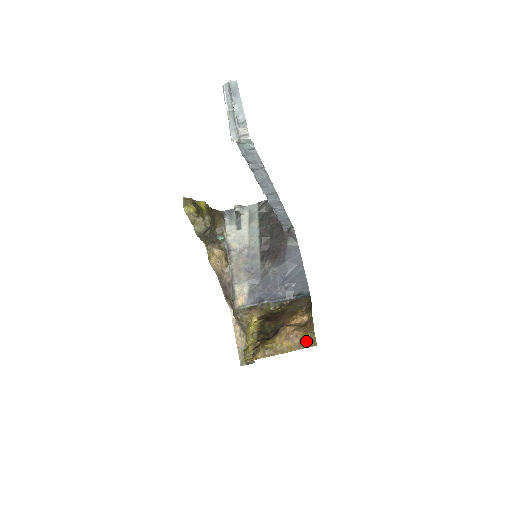
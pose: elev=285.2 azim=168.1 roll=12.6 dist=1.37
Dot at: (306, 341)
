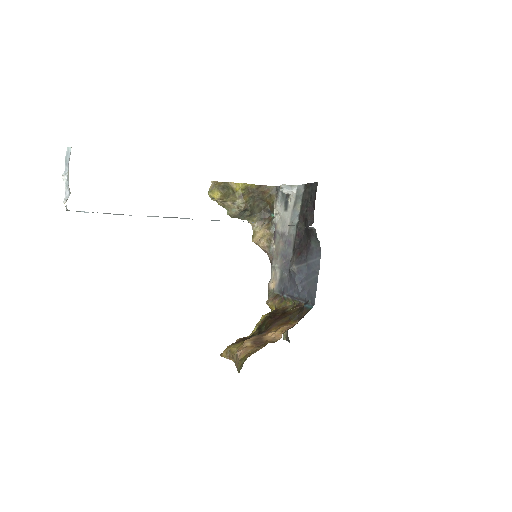
Dot at: (240, 365)
